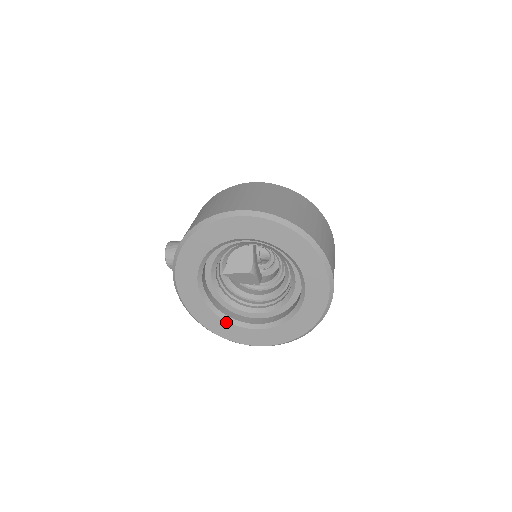
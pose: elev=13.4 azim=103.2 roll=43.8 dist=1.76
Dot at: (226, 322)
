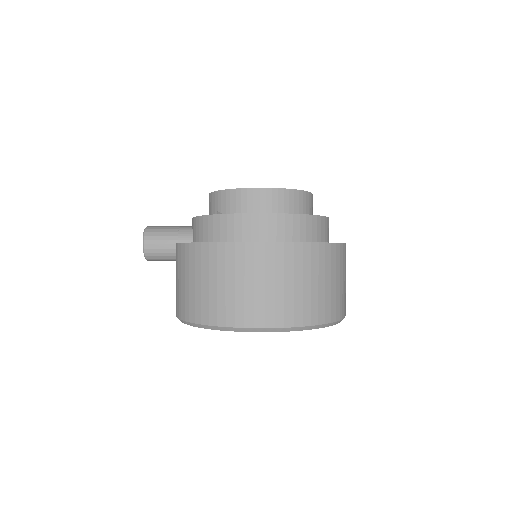
Dot at: occluded
